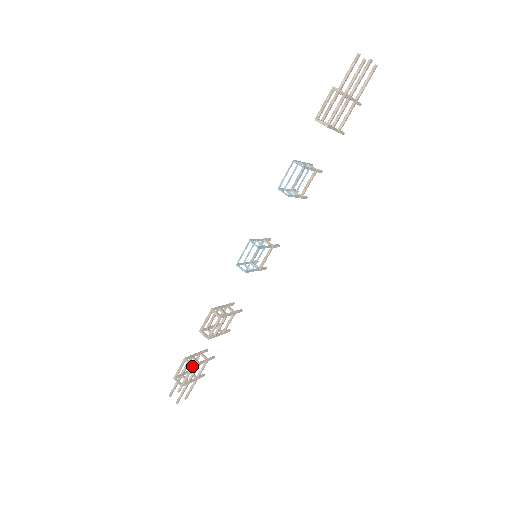
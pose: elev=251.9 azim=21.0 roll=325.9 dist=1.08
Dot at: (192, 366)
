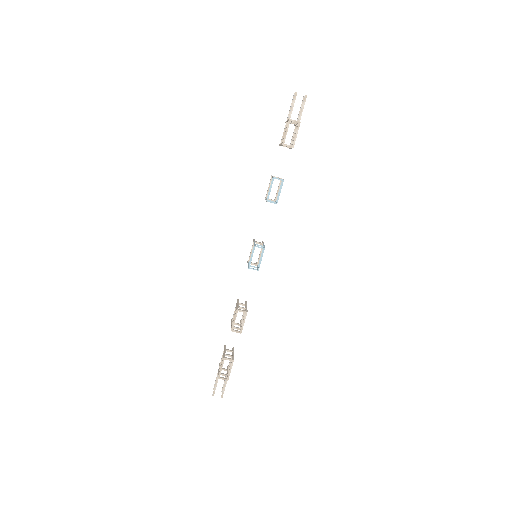
Dot at: (233, 360)
